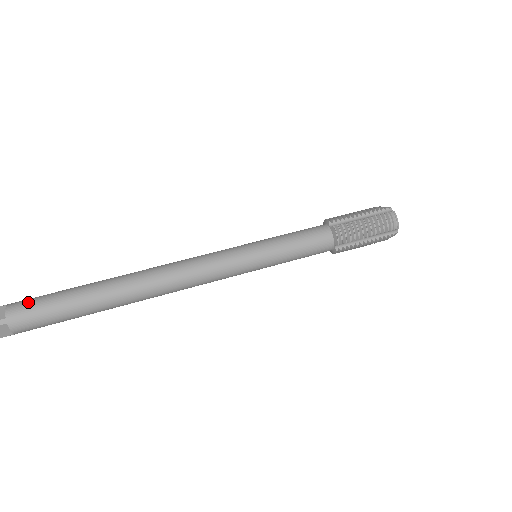
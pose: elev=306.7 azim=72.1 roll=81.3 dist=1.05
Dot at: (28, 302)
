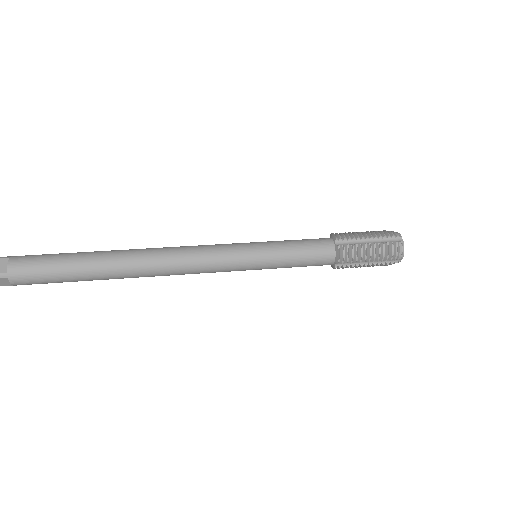
Dot at: occluded
